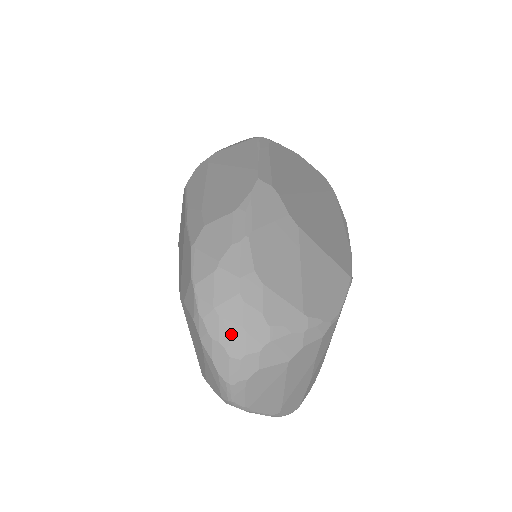
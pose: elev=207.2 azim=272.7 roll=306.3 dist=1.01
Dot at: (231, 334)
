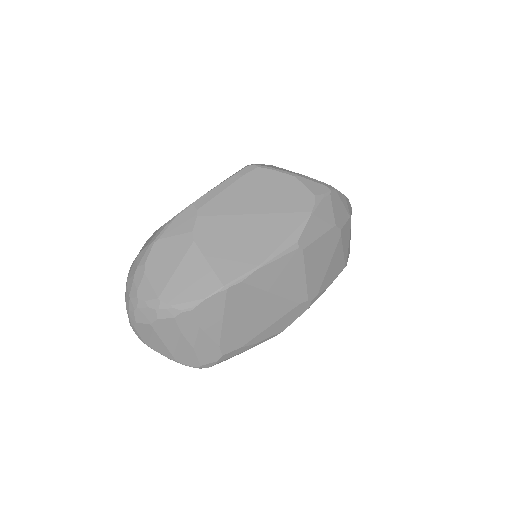
Dot at: (127, 297)
